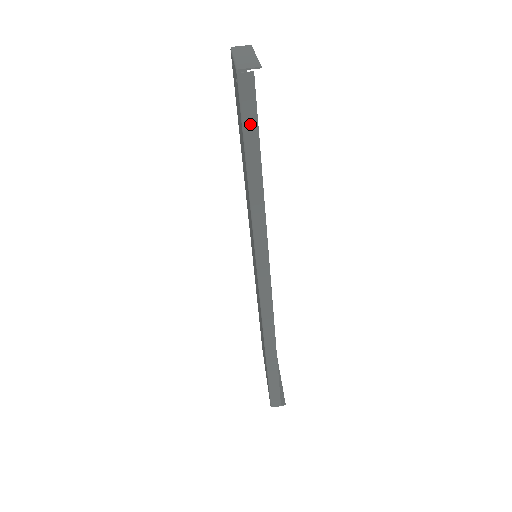
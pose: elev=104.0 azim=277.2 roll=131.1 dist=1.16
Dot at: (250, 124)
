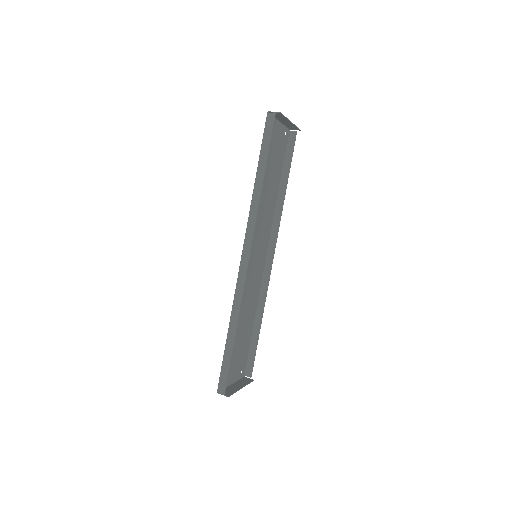
Dot at: (266, 141)
